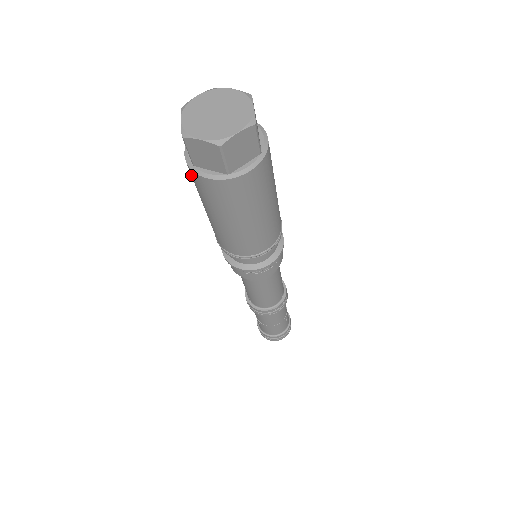
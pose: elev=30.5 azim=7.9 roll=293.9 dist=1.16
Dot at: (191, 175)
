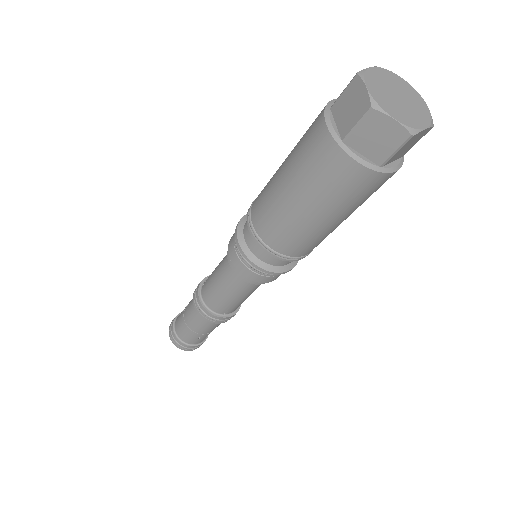
Dot at: (317, 117)
